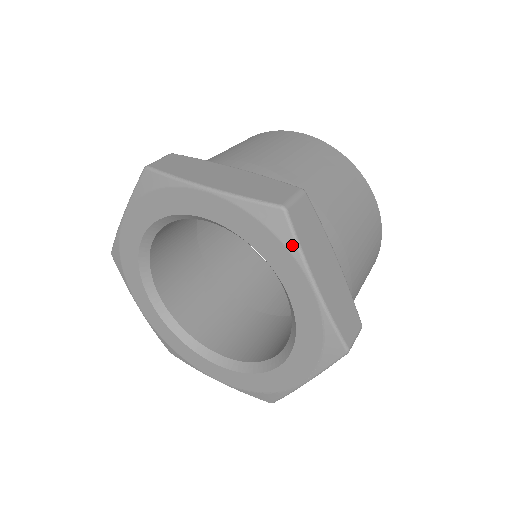
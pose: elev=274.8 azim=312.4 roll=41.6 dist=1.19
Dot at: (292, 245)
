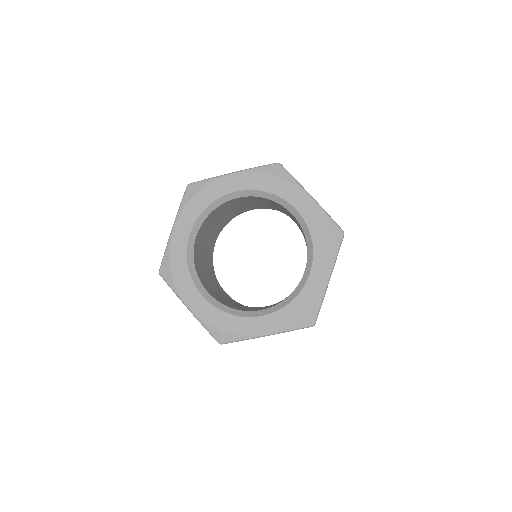
Dot at: (335, 251)
